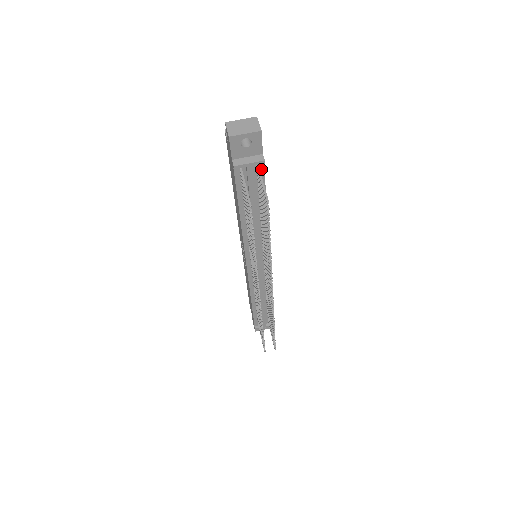
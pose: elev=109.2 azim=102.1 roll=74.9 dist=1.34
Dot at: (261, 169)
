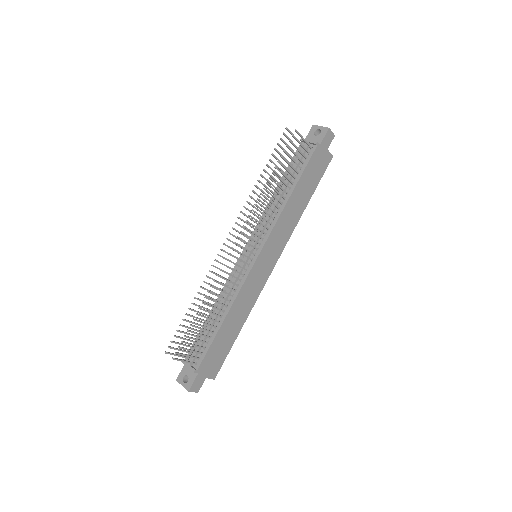
Dot at: (312, 152)
